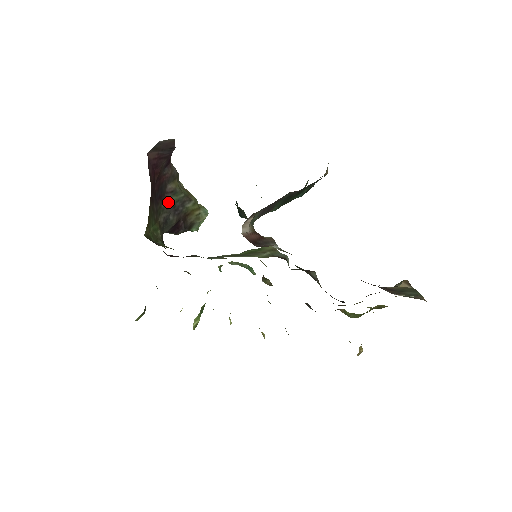
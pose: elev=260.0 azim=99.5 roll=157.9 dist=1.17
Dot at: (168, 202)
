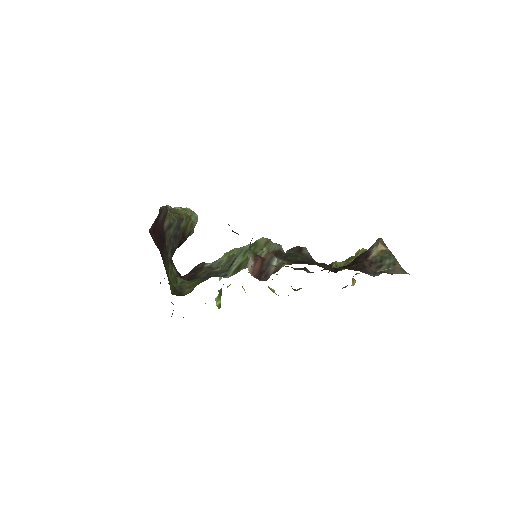
Dot at: (169, 237)
